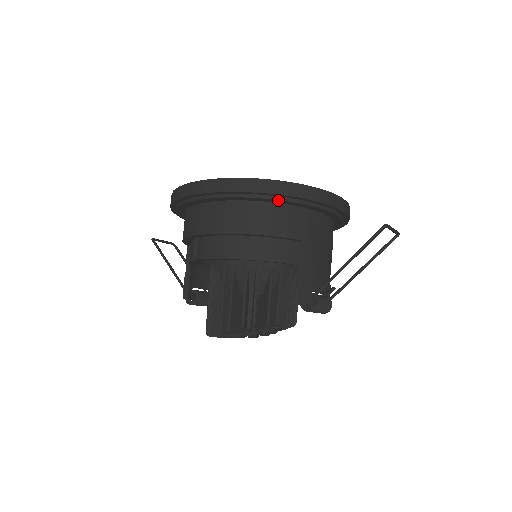
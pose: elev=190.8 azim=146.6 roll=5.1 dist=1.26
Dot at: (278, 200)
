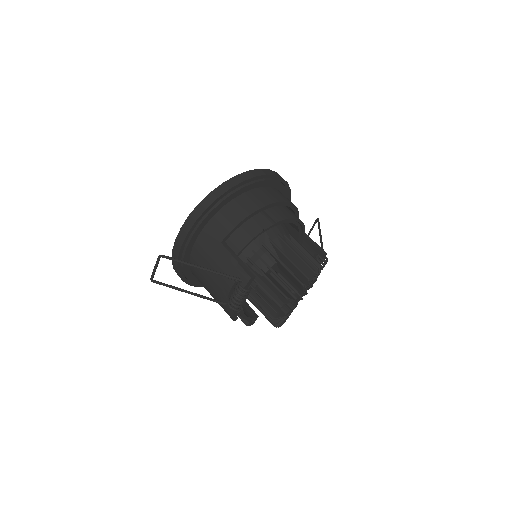
Dot at: (288, 193)
